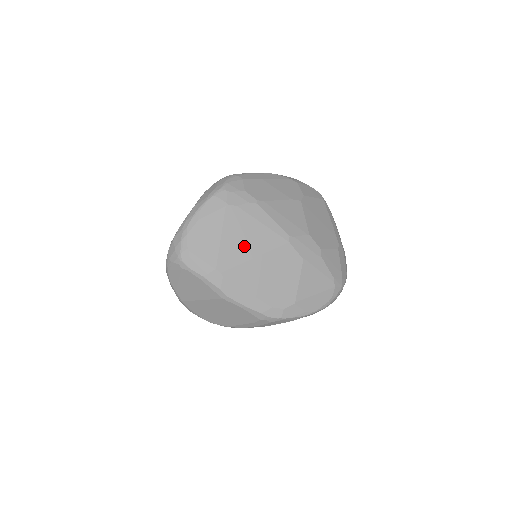
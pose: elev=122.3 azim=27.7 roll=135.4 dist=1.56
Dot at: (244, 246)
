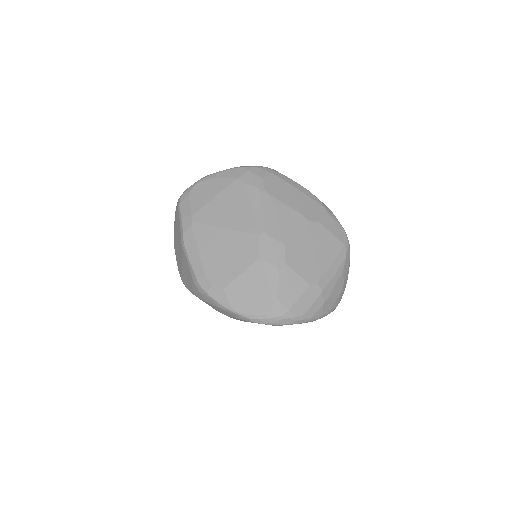
Dot at: (224, 214)
